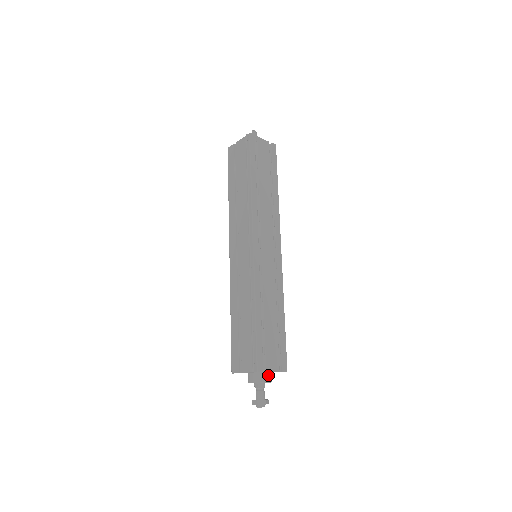
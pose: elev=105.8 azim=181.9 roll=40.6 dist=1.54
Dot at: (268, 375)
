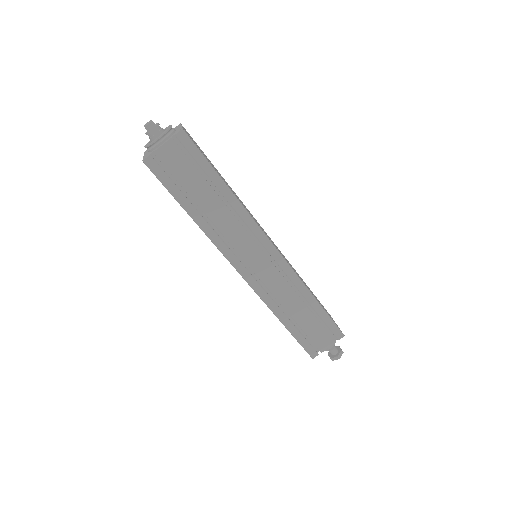
Dot at: occluded
